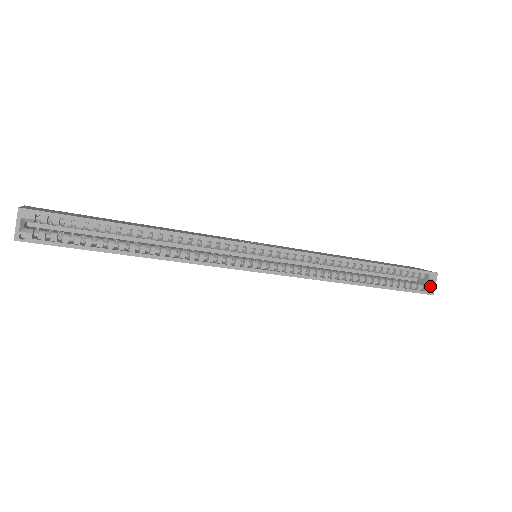
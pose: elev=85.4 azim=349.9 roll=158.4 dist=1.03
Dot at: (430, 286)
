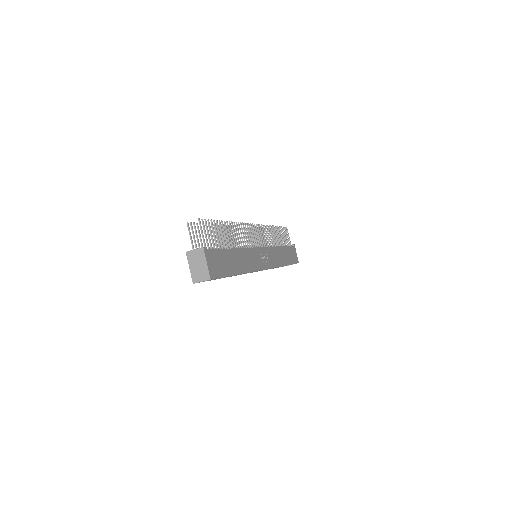
Dot at: occluded
